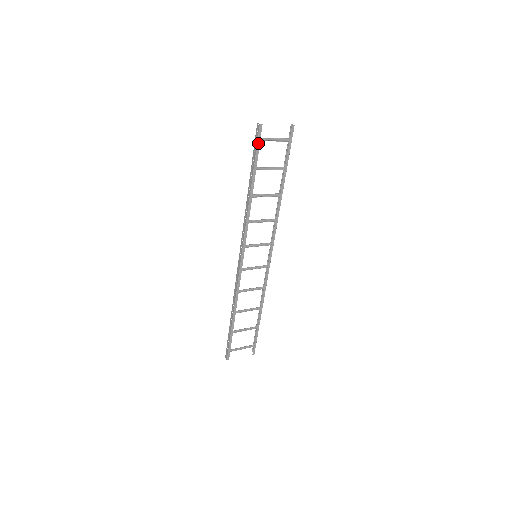
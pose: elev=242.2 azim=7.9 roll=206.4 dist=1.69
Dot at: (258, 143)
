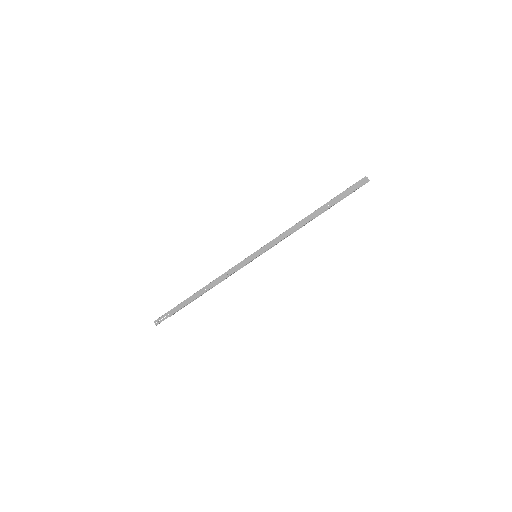
Dot at: occluded
